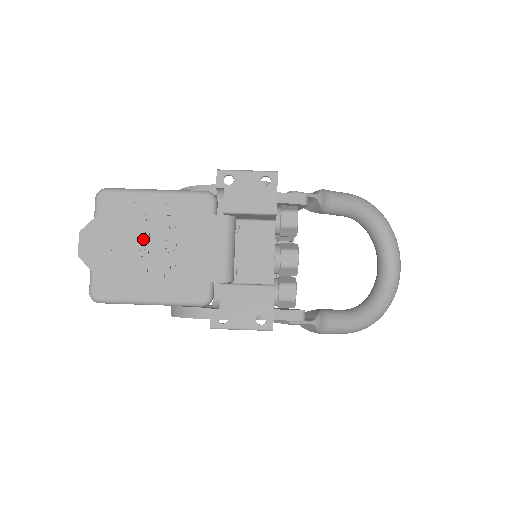
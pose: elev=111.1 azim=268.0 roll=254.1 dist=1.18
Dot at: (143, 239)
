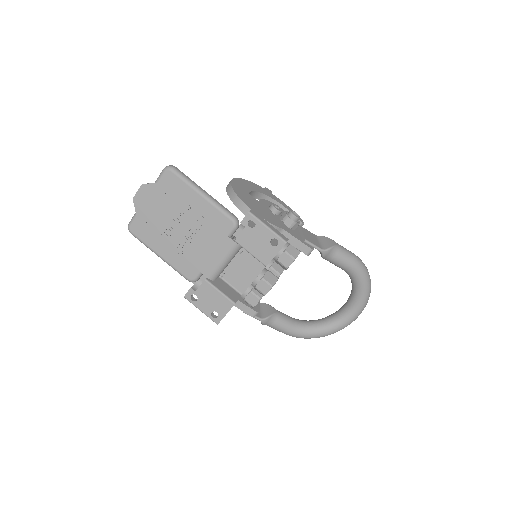
Dot at: (177, 218)
